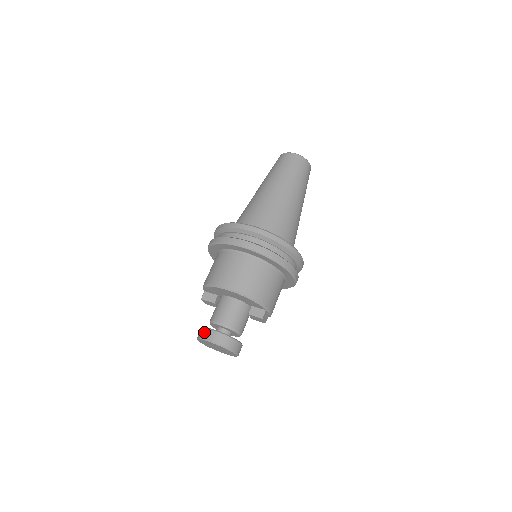
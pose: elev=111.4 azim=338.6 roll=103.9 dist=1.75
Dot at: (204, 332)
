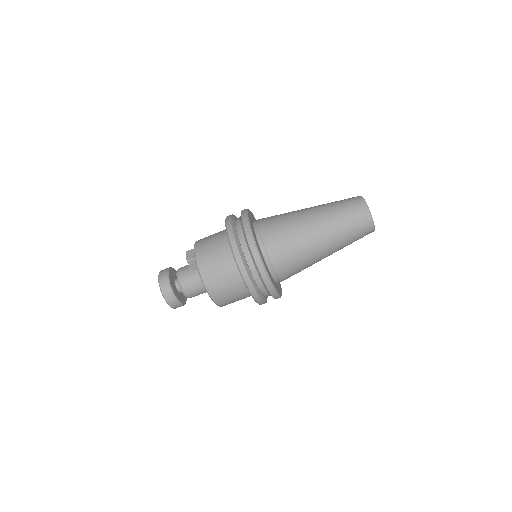
Dot at: (169, 295)
